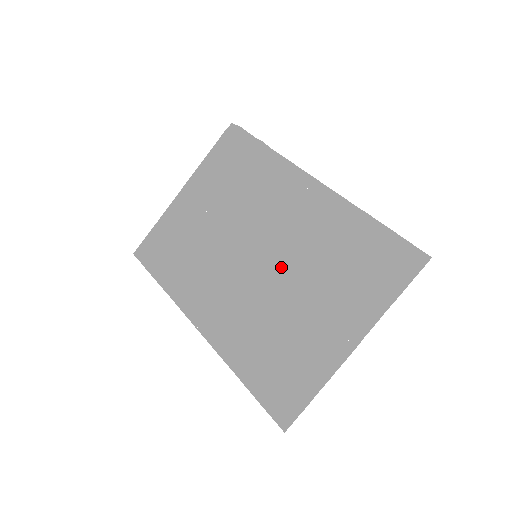
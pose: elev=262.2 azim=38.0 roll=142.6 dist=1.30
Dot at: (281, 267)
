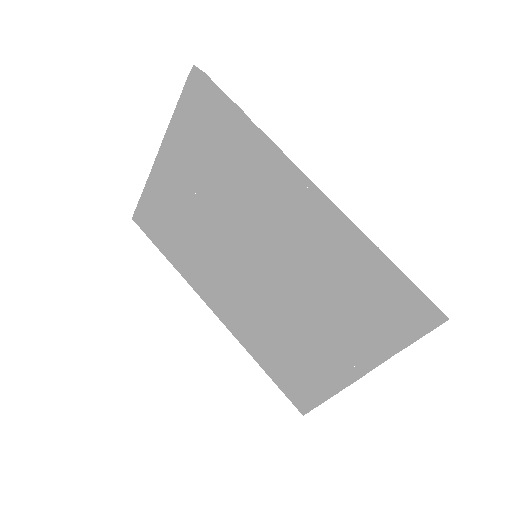
Dot at: (283, 279)
